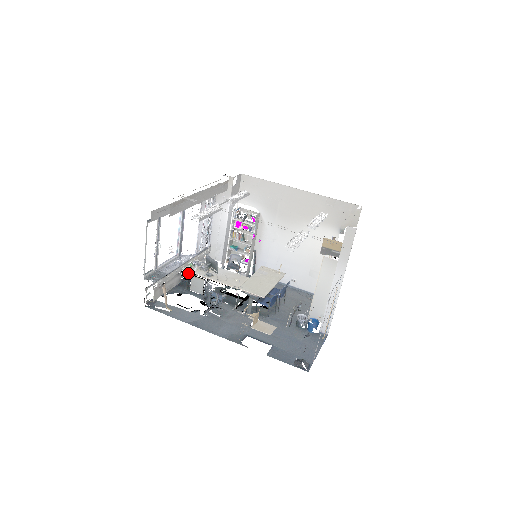
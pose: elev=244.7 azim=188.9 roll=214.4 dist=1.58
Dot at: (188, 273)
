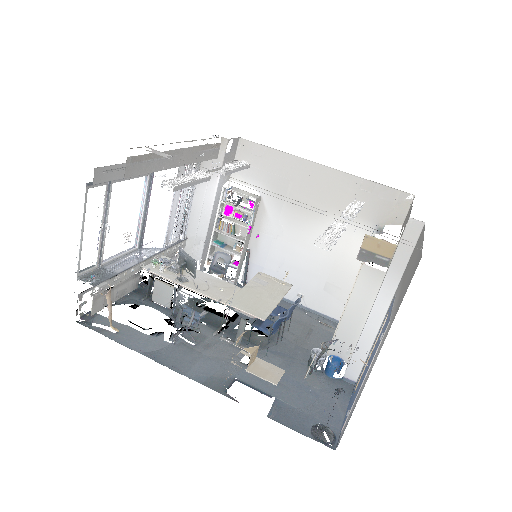
Dot at: occluded
